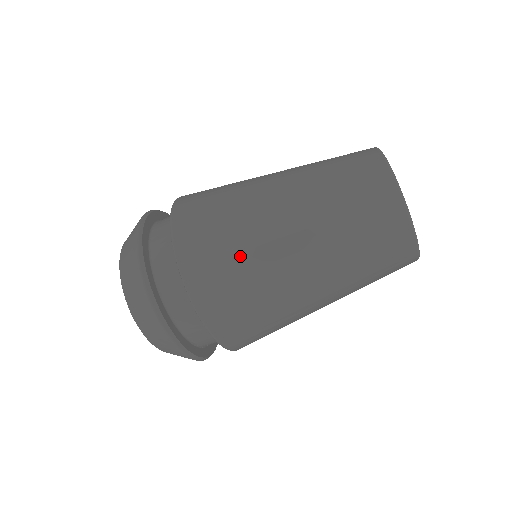
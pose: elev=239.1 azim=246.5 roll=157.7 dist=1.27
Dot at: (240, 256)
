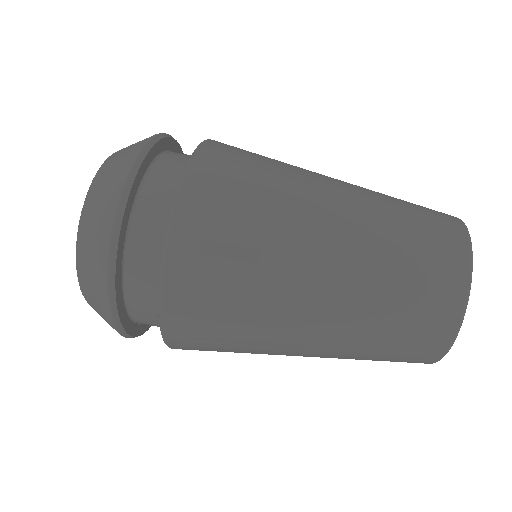
Dot at: occluded
